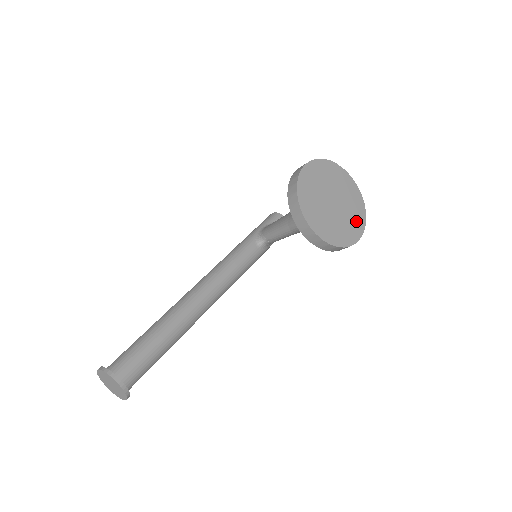
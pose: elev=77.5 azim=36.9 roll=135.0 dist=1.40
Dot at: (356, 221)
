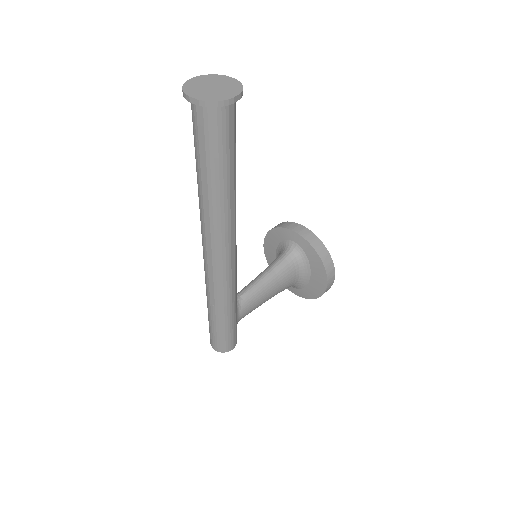
Dot at: occluded
